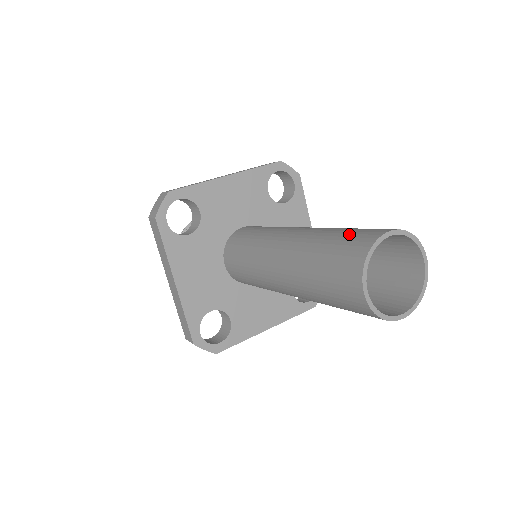
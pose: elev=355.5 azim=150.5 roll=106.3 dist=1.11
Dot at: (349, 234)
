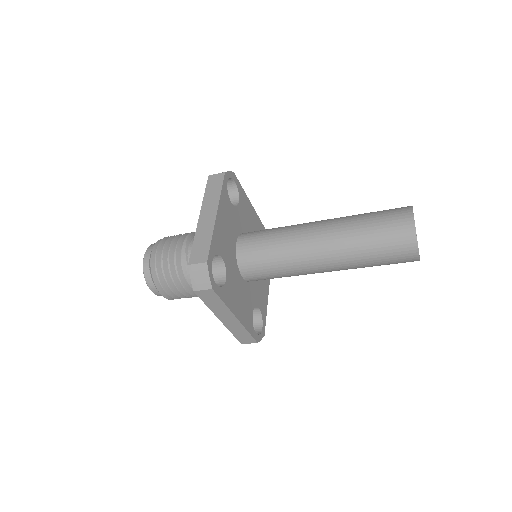
Dot at: occluded
